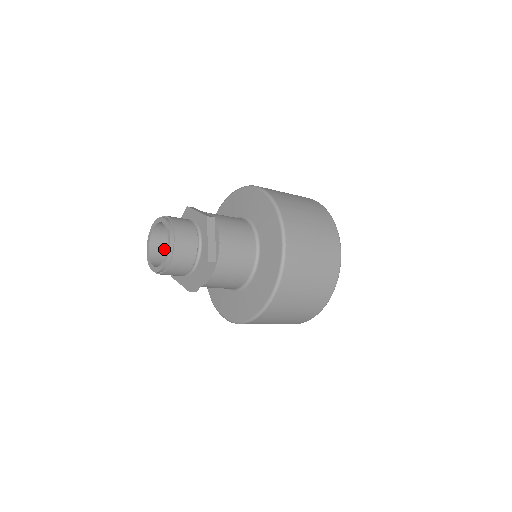
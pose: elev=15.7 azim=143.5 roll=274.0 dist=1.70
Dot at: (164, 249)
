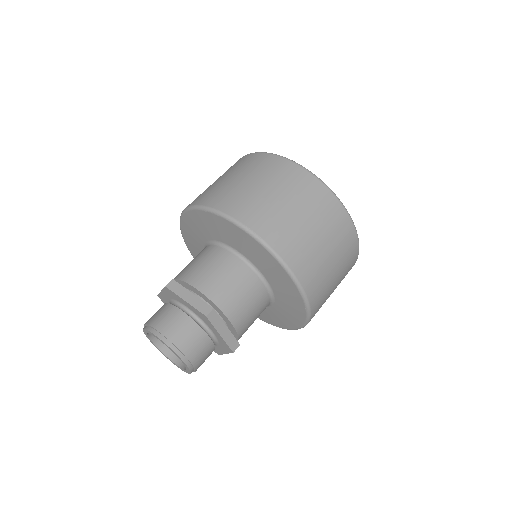
Dot at: occluded
